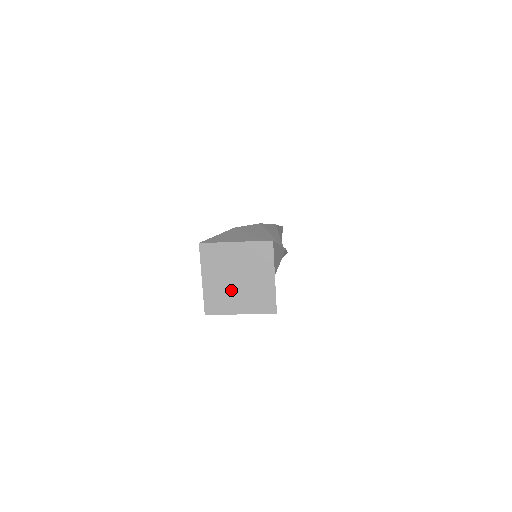
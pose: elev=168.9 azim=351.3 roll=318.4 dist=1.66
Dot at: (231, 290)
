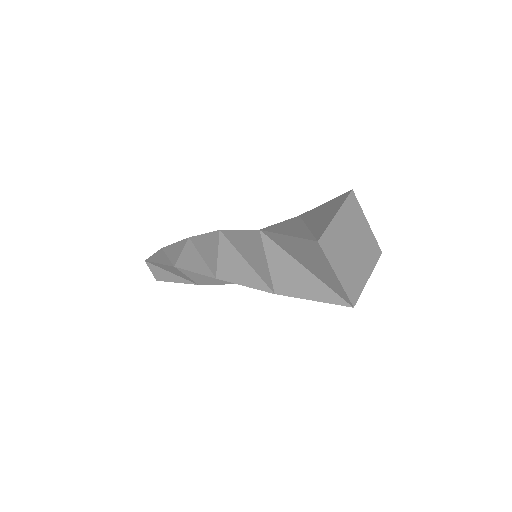
Dot at: (345, 249)
